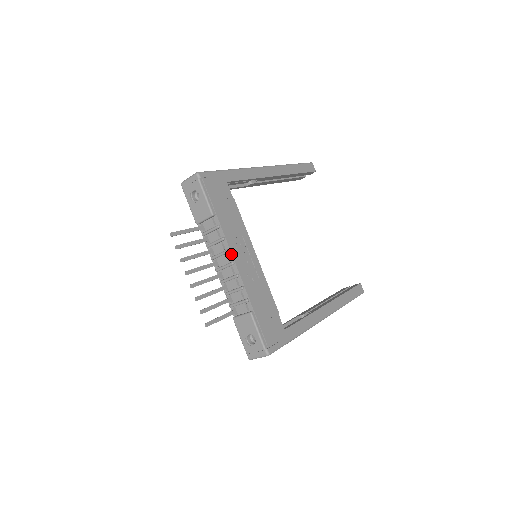
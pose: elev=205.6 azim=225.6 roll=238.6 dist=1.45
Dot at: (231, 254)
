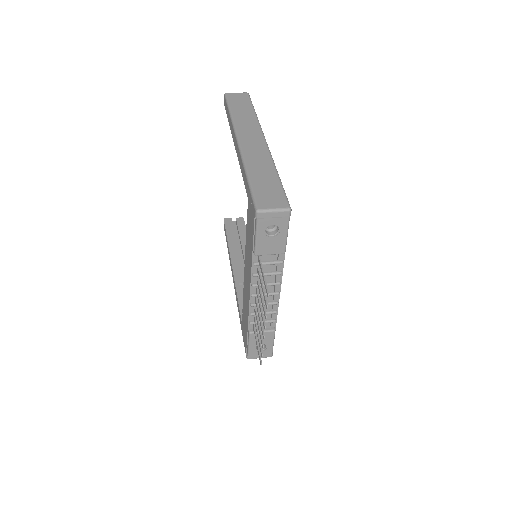
Dot at: (280, 285)
